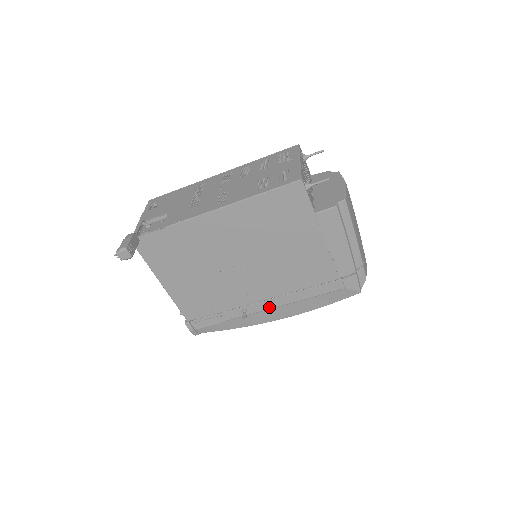
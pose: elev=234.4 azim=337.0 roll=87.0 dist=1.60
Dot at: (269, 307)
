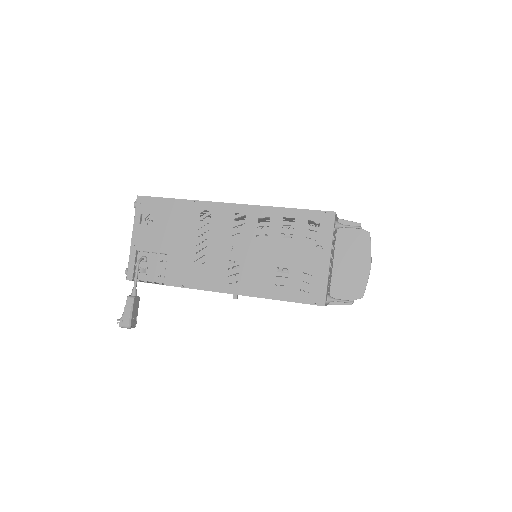
Dot at: occluded
